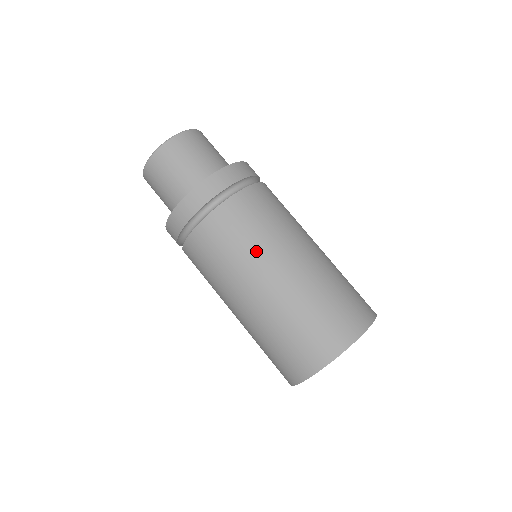
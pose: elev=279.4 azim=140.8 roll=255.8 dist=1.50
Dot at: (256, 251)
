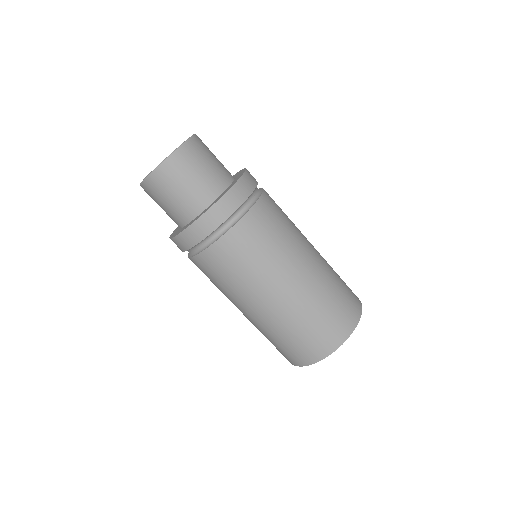
Dot at: (269, 268)
